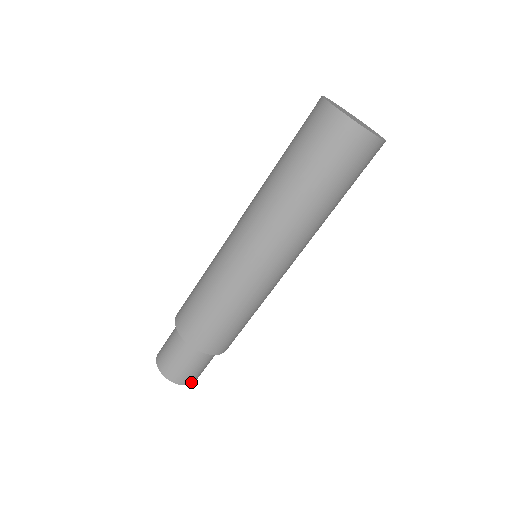
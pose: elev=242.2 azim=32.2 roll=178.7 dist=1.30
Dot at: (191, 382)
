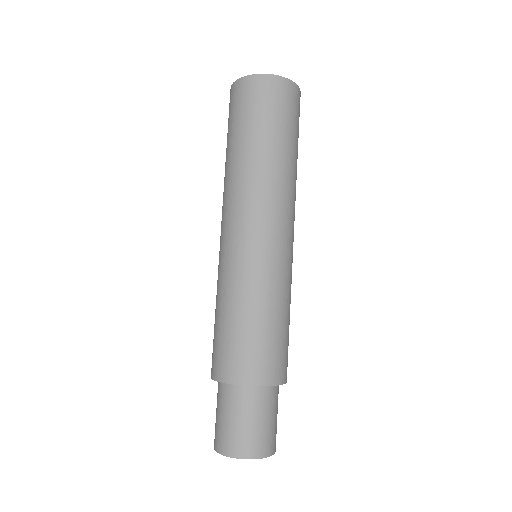
Dot at: (273, 450)
